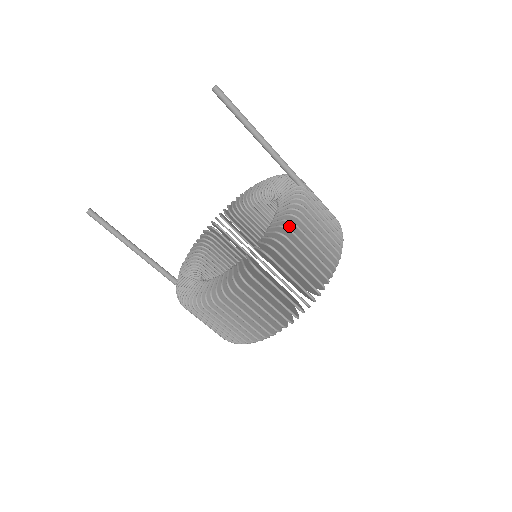
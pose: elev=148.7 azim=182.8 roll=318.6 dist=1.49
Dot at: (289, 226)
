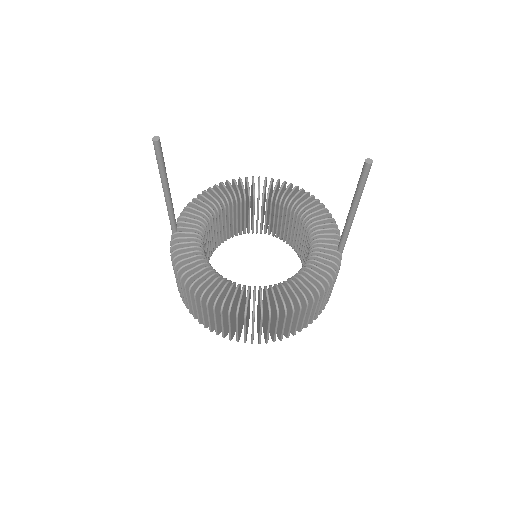
Dot at: (314, 292)
